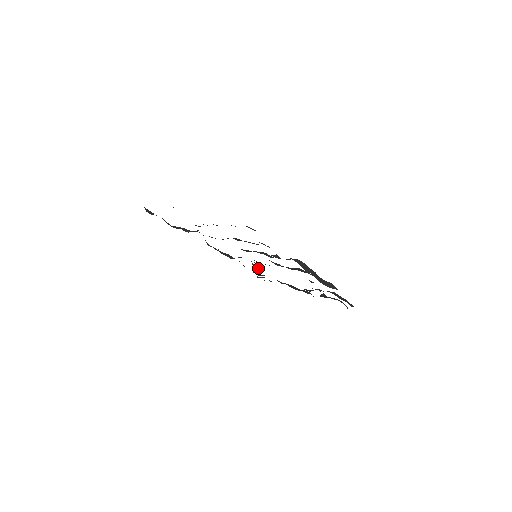
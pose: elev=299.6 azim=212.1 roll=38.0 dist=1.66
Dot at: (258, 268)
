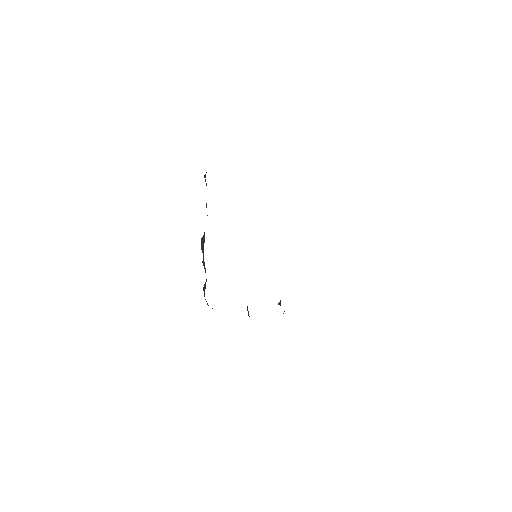
Dot at: occluded
